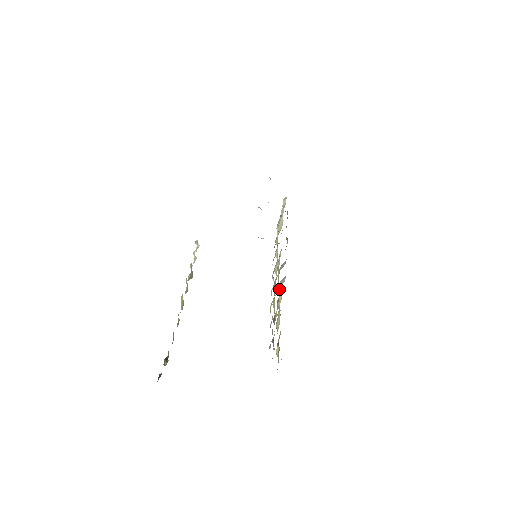
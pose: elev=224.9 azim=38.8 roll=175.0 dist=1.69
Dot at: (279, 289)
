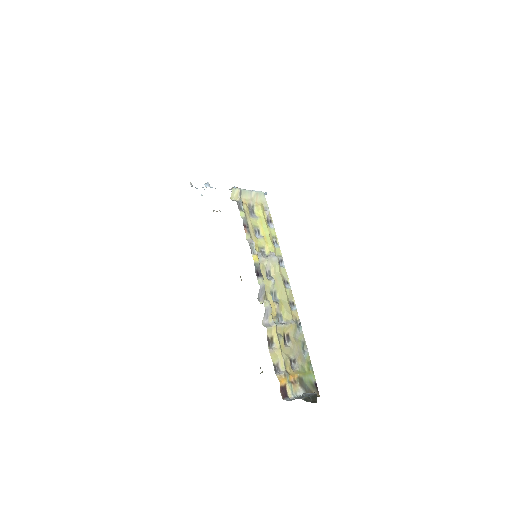
Dot at: (269, 321)
